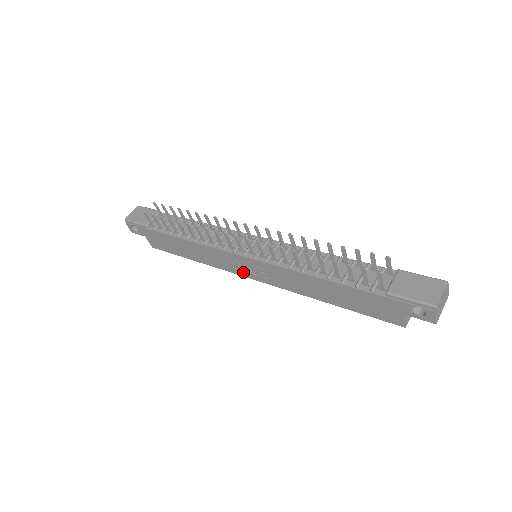
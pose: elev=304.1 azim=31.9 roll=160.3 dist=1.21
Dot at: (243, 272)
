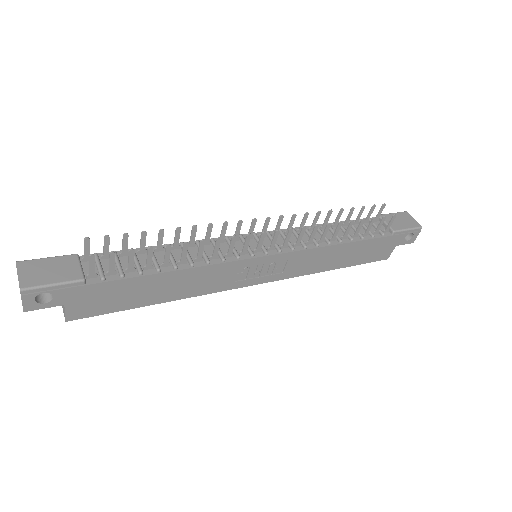
Dot at: (247, 281)
